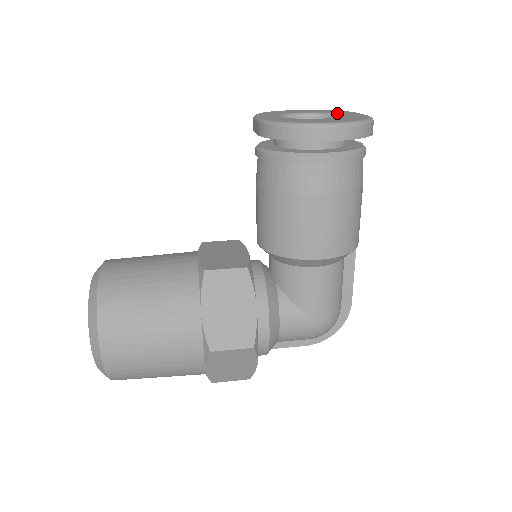
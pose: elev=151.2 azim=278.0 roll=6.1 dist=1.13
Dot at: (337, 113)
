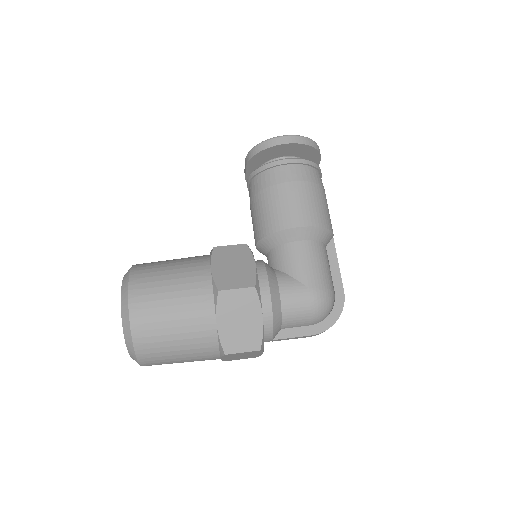
Dot at: occluded
